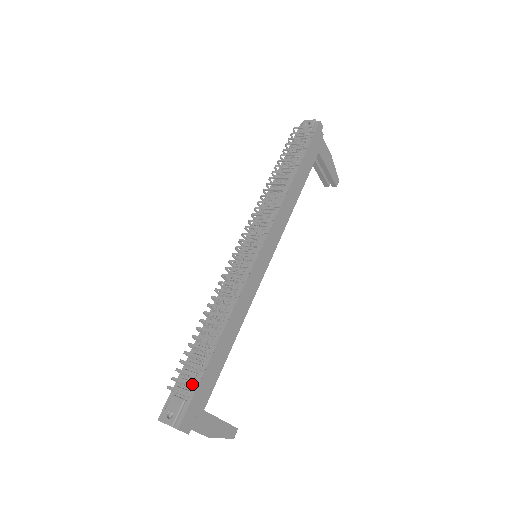
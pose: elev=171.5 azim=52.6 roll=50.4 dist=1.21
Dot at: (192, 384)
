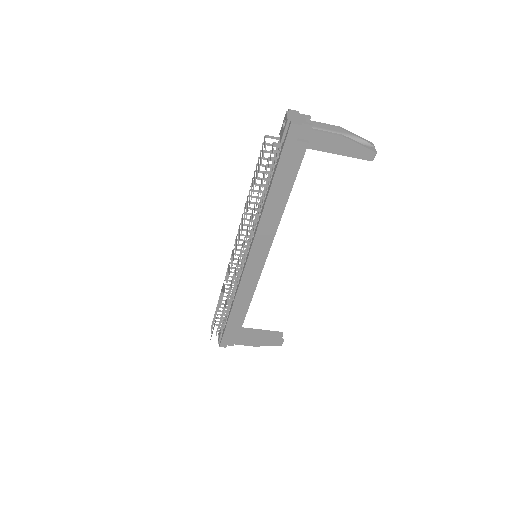
Dot at: occluded
